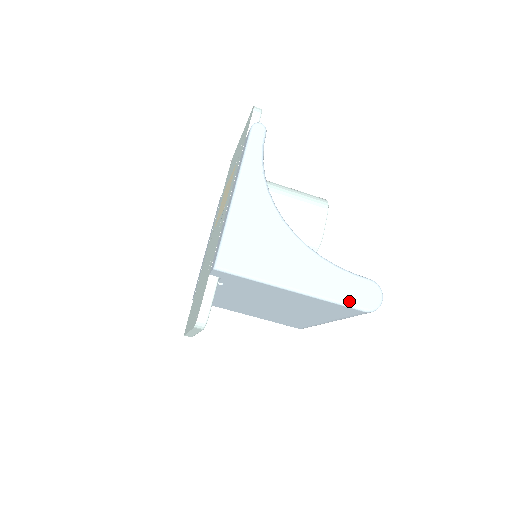
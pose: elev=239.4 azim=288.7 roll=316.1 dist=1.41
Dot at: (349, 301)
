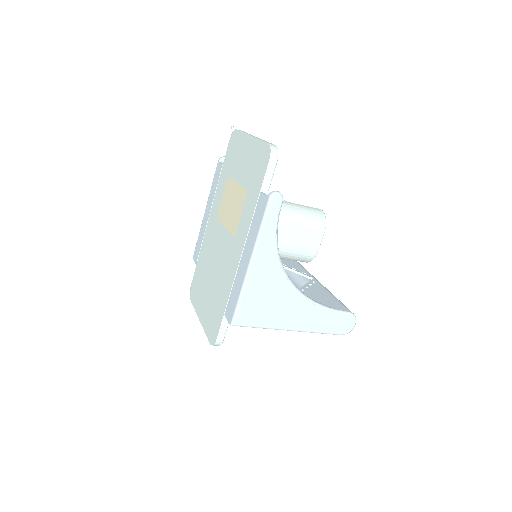
Dot at: (330, 331)
